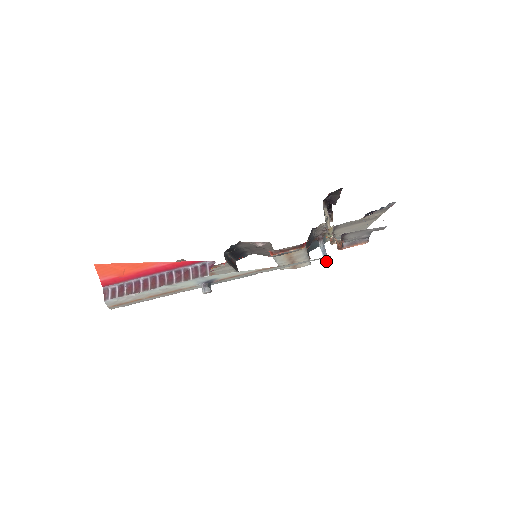
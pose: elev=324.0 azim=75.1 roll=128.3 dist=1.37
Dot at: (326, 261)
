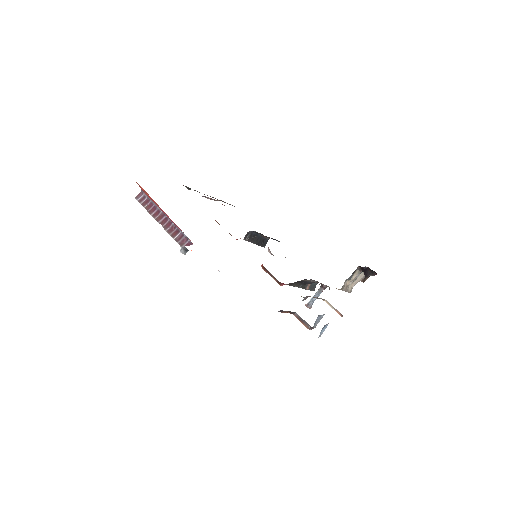
Dot at: (309, 303)
